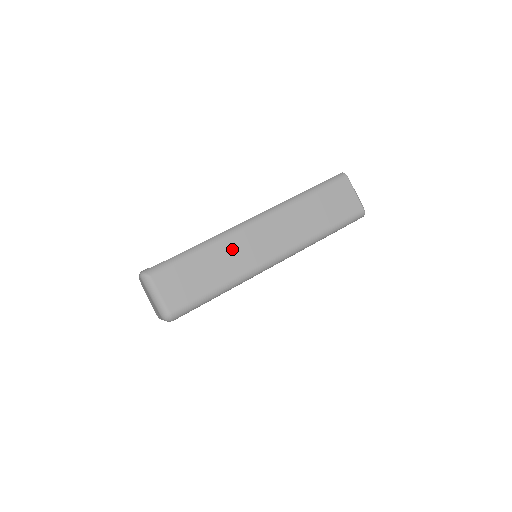
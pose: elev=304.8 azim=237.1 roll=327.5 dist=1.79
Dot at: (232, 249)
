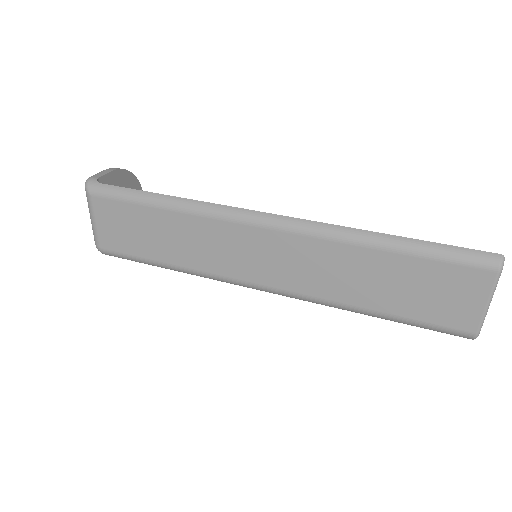
Dot at: (208, 235)
